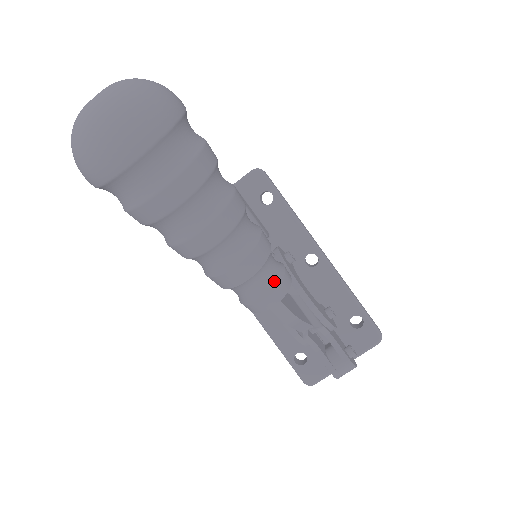
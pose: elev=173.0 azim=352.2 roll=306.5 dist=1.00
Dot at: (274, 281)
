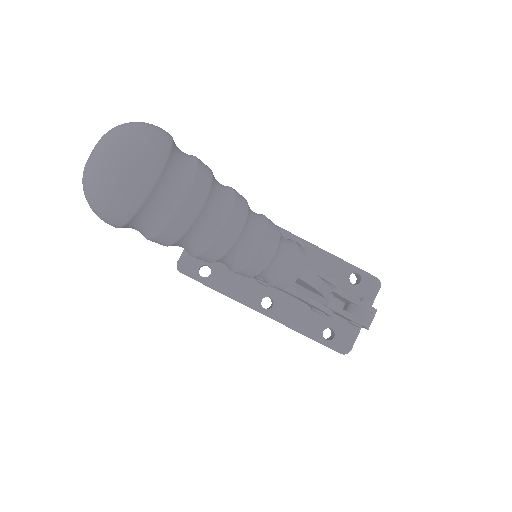
Dot at: (292, 250)
